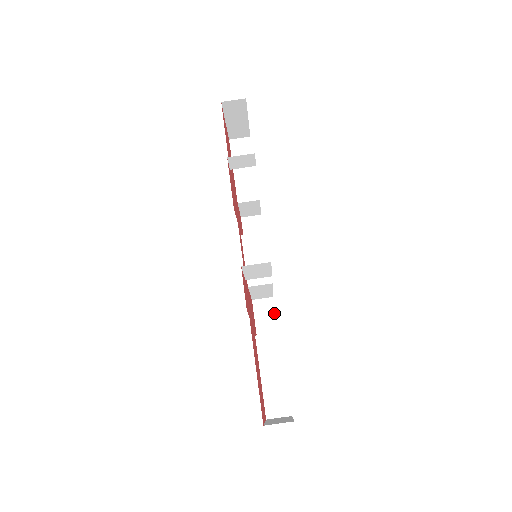
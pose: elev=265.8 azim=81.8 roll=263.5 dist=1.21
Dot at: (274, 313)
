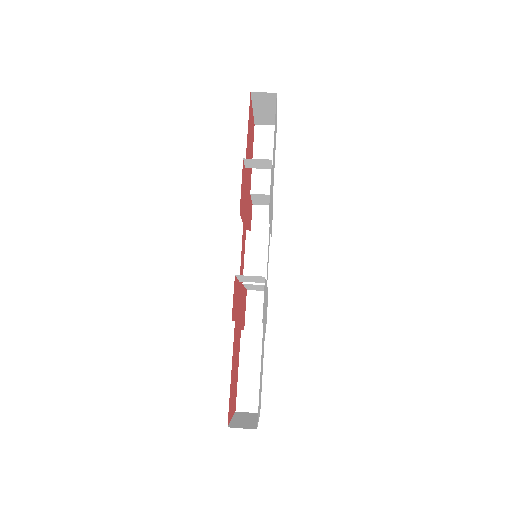
Dot at: occluded
